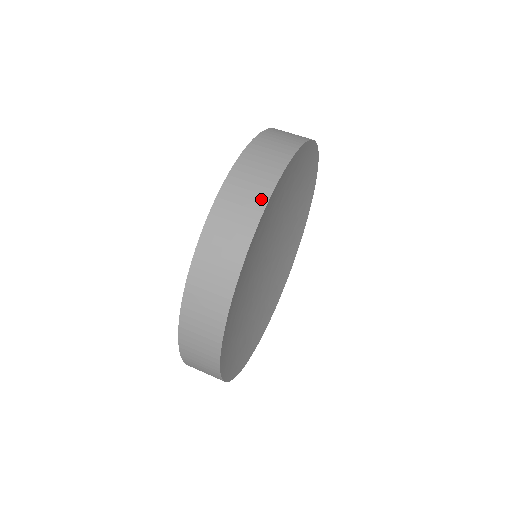
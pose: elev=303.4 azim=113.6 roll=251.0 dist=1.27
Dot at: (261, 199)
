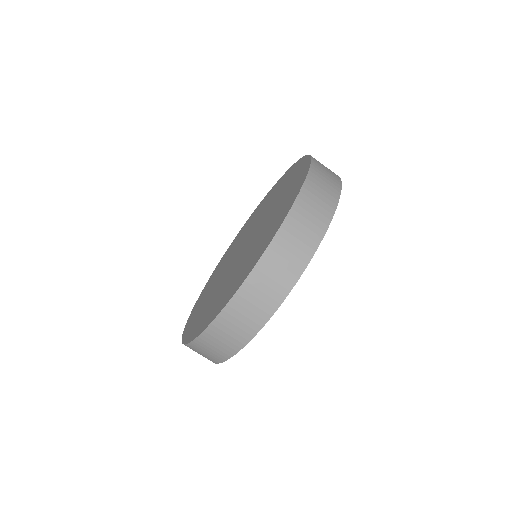
Dot at: (312, 245)
